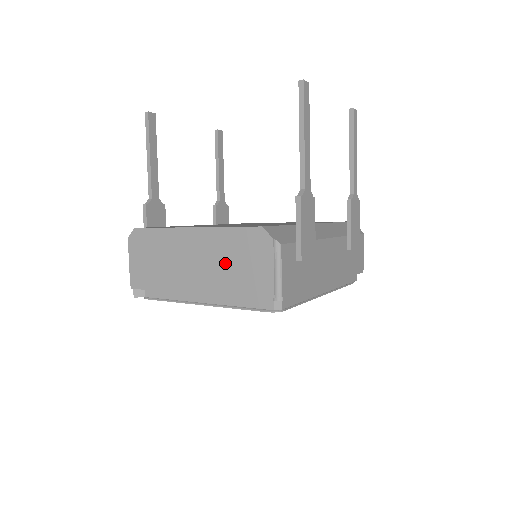
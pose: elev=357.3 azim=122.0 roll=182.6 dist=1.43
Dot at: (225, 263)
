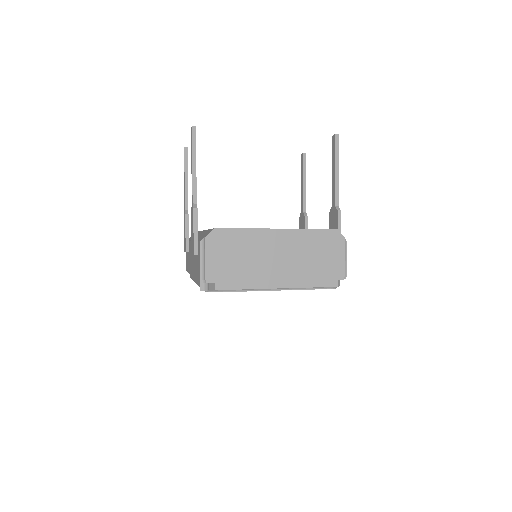
Dot at: (307, 255)
